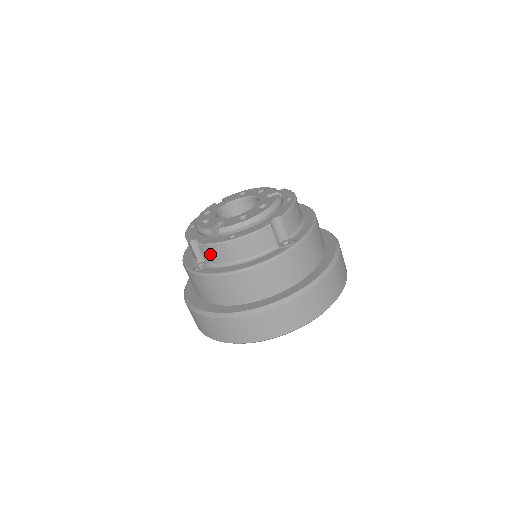
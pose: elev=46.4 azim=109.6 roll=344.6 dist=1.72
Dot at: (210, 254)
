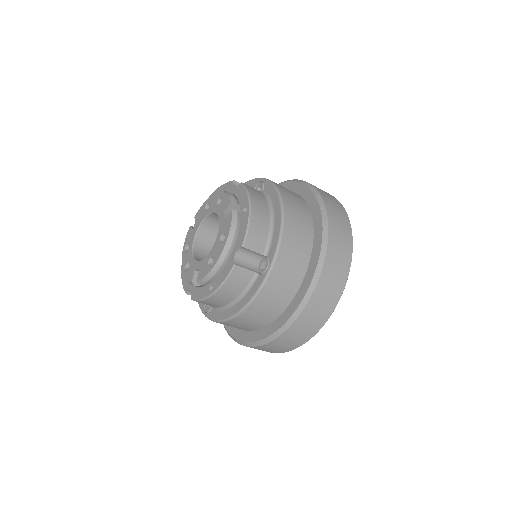
Dot at: occluded
